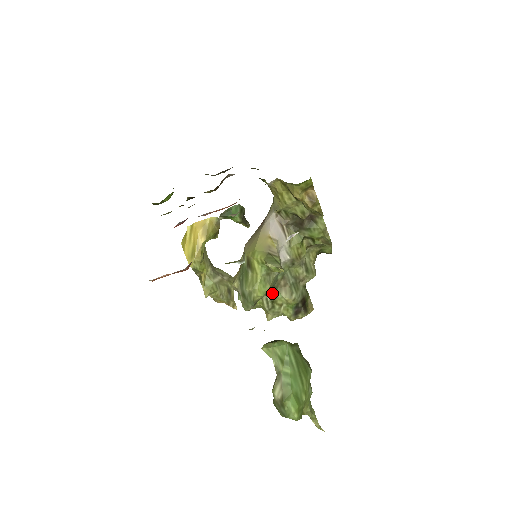
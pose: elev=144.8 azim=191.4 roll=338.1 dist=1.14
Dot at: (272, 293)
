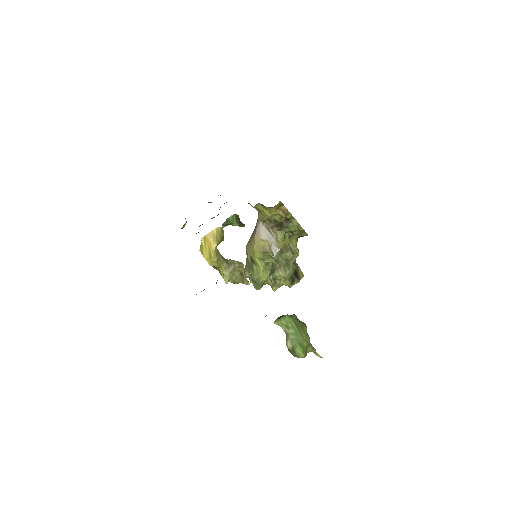
Dot at: (272, 274)
